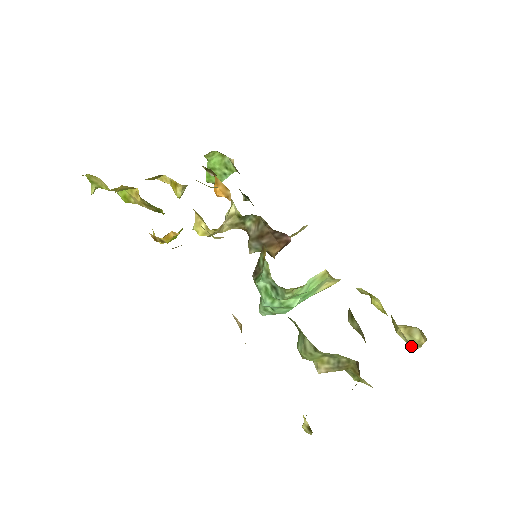
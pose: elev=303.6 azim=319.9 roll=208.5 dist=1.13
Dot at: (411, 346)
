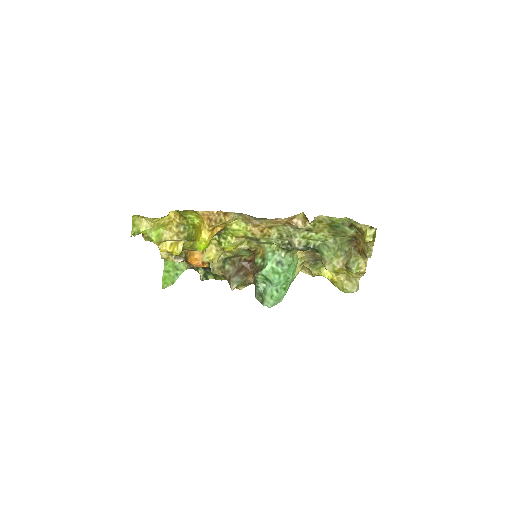
Dot at: (354, 290)
